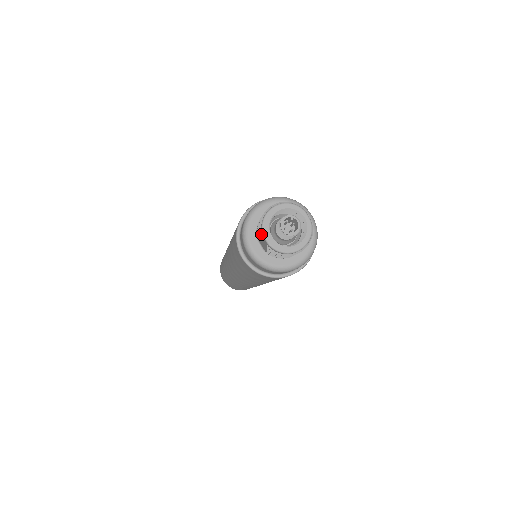
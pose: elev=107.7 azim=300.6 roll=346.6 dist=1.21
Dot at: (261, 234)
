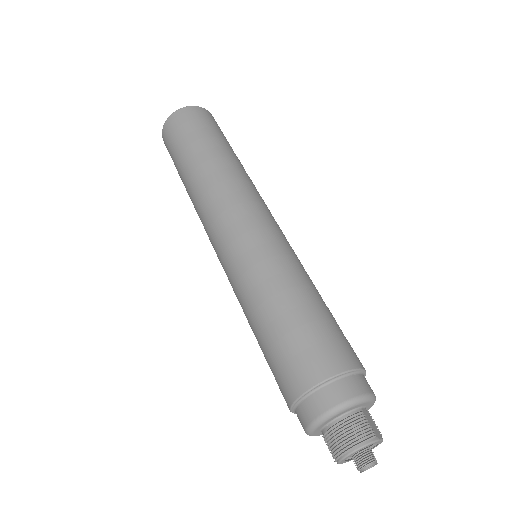
Dot at: occluded
